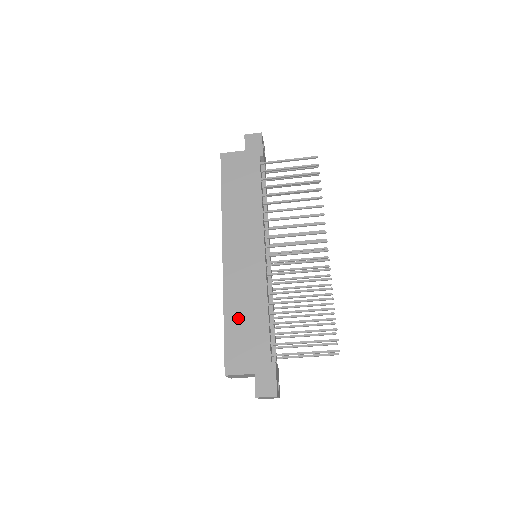
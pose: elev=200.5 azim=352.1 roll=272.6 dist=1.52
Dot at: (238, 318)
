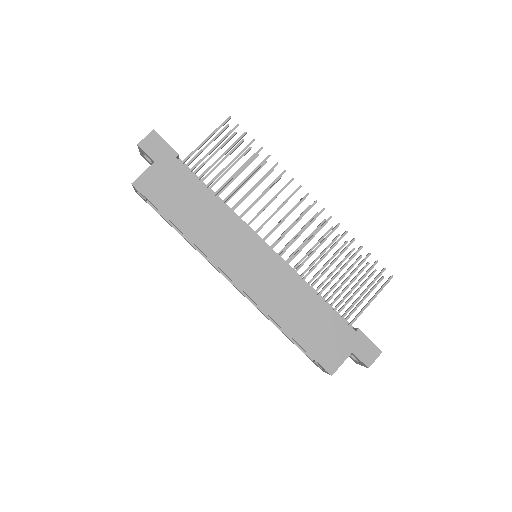
Dot at: (300, 323)
